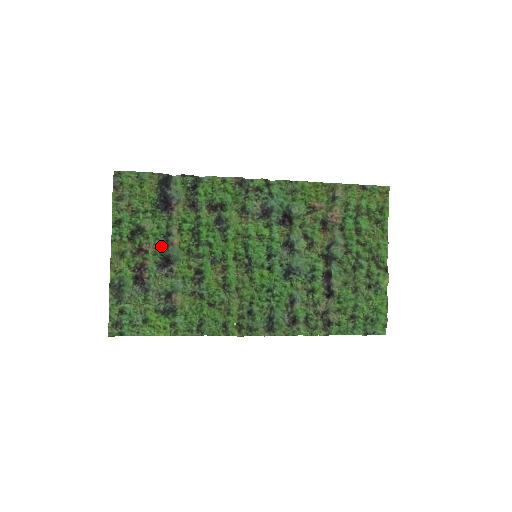
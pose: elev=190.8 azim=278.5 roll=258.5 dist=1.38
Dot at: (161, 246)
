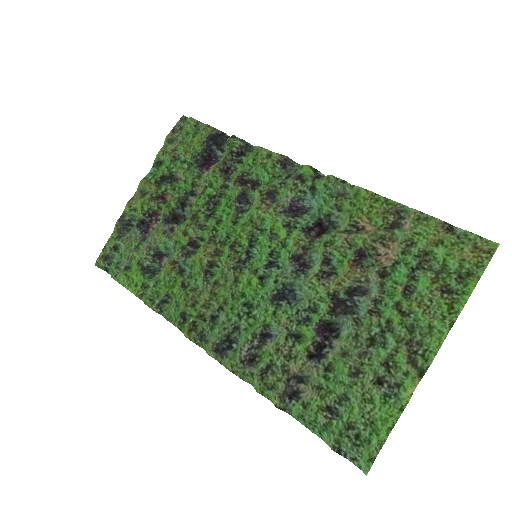
Dot at: (177, 201)
